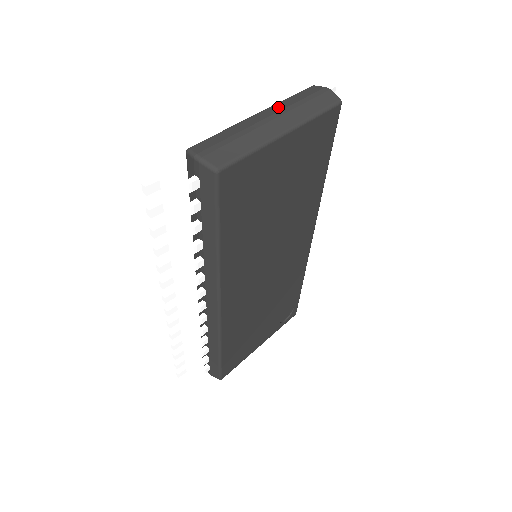
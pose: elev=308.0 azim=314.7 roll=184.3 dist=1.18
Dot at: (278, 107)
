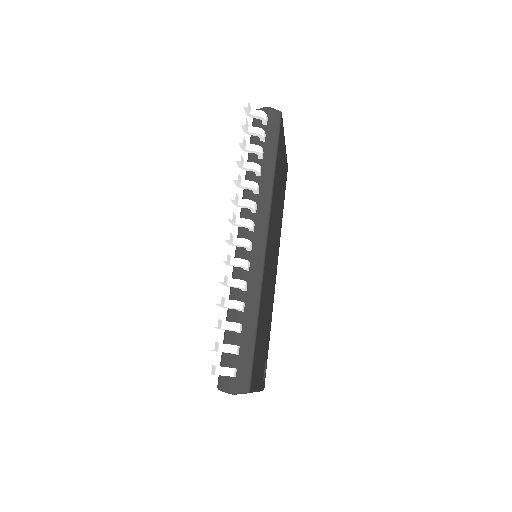
Dot at: occluded
